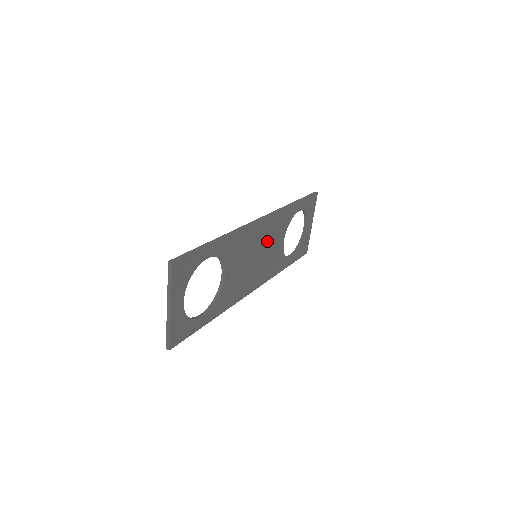
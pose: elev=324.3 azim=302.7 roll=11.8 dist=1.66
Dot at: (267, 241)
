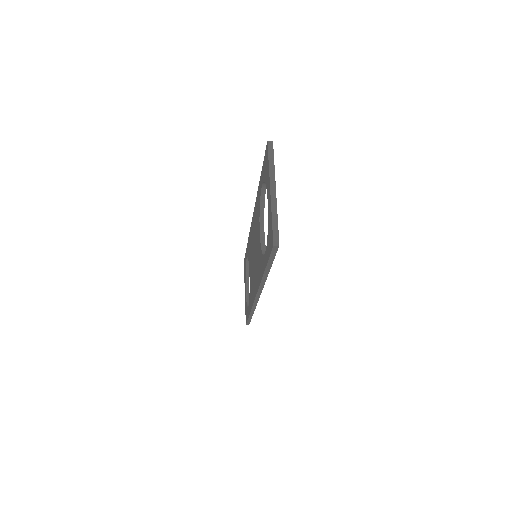
Dot at: occluded
